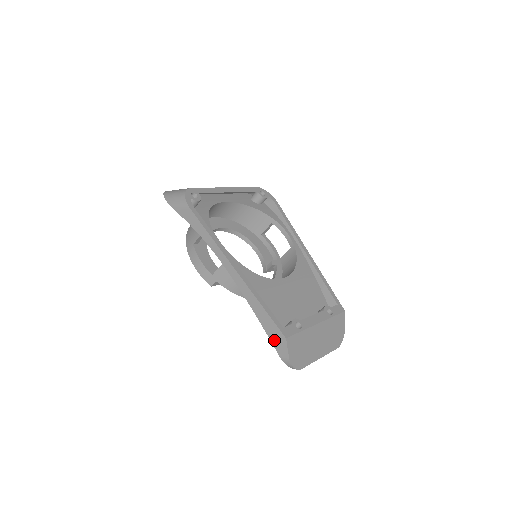
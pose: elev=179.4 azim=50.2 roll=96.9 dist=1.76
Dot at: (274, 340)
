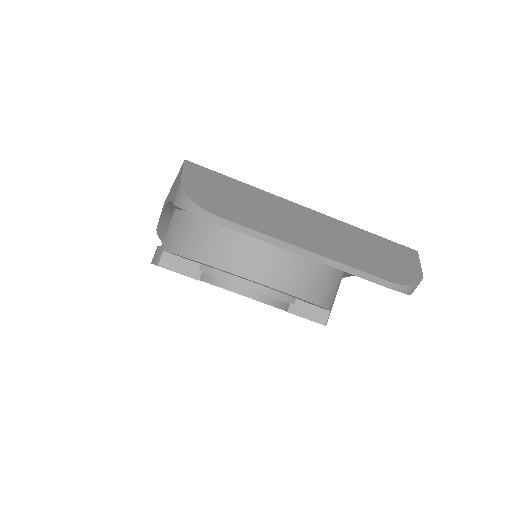
Dot at: occluded
